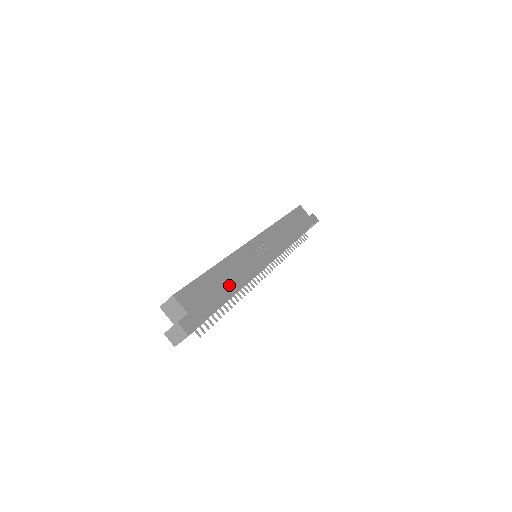
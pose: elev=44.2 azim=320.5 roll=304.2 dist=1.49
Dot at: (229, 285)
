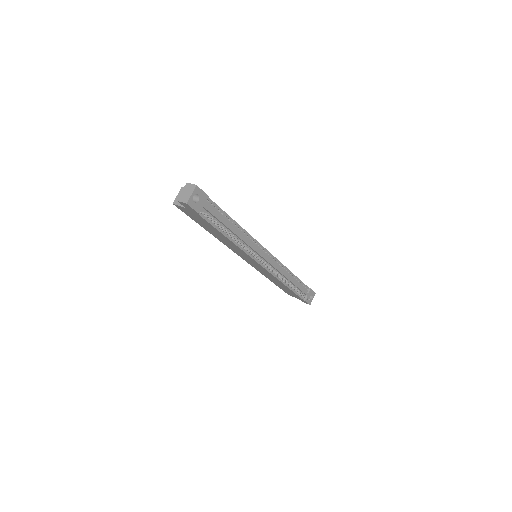
Dot at: occluded
